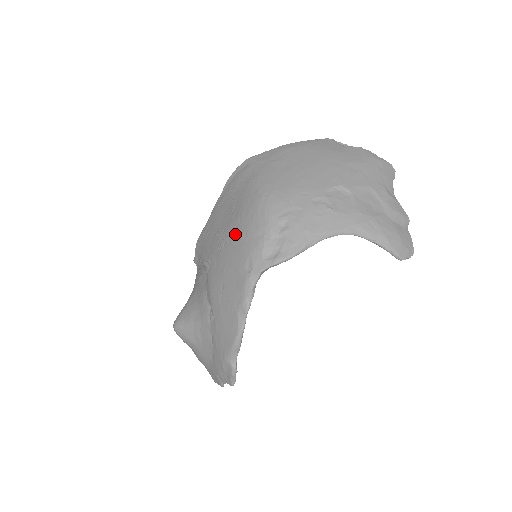
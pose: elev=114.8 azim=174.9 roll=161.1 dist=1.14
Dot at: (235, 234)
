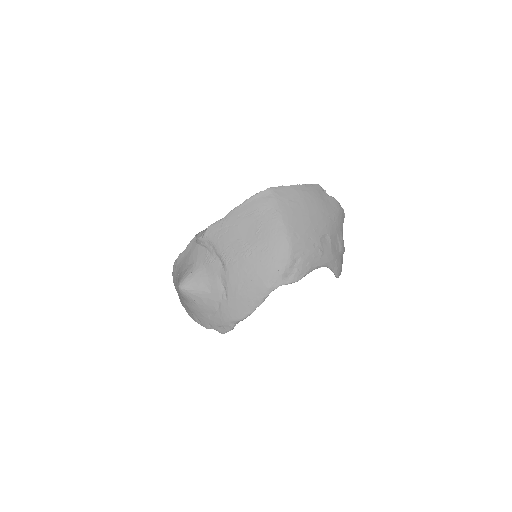
Dot at: (262, 253)
